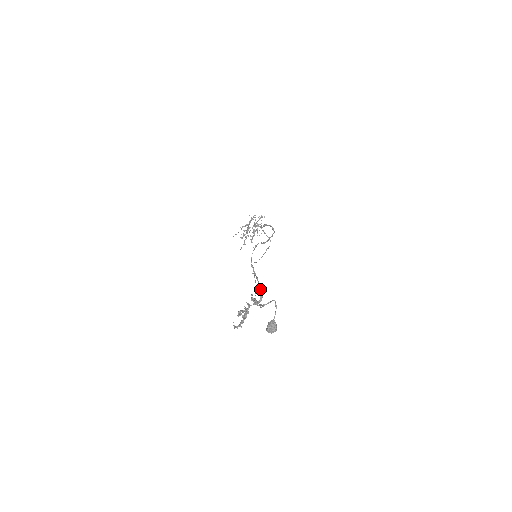
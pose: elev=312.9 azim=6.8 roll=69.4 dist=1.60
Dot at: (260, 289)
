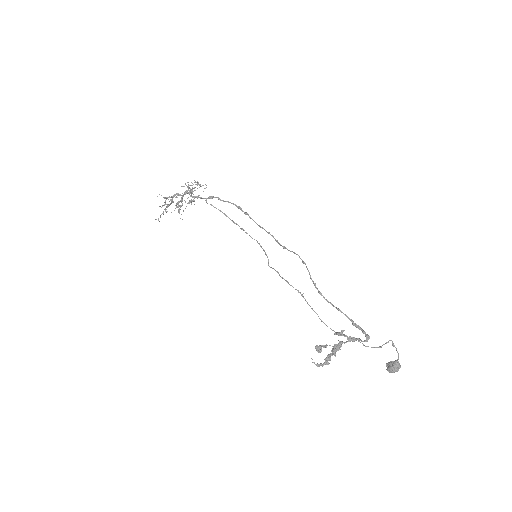
Dot at: (357, 325)
